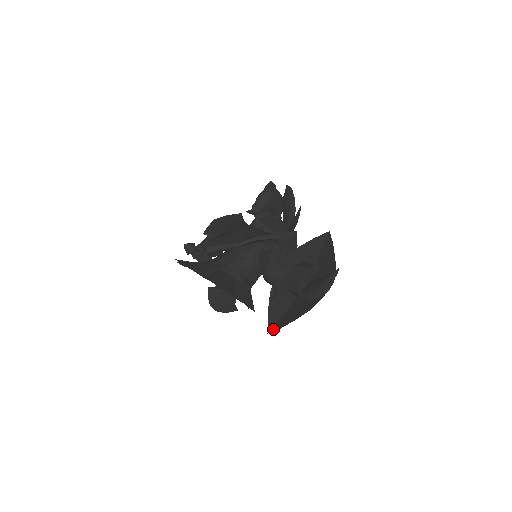
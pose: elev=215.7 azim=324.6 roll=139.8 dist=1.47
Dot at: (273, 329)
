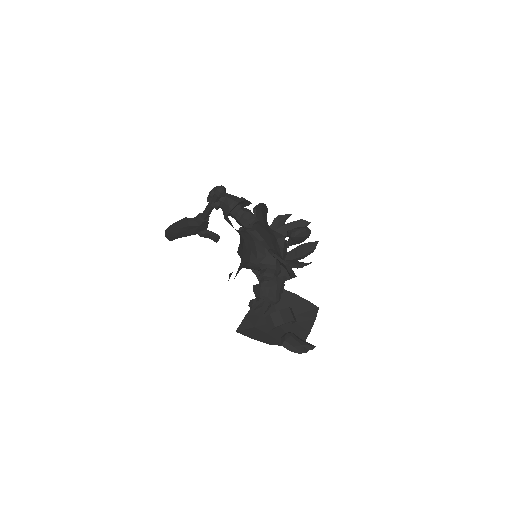
Dot at: (242, 333)
